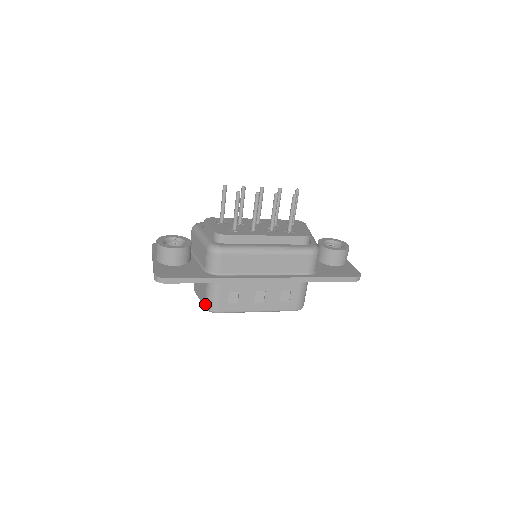
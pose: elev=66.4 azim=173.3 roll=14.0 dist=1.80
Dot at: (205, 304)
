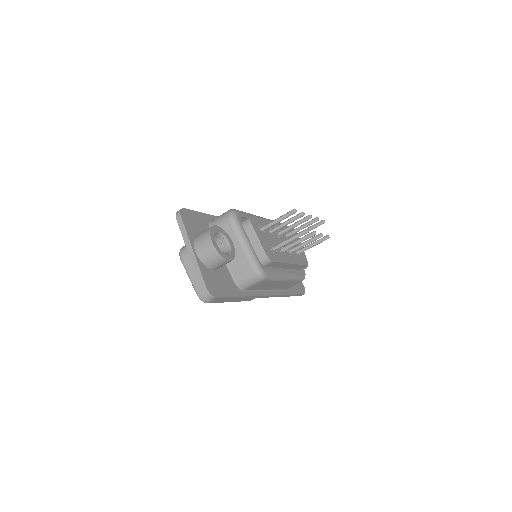
Dot at: (202, 293)
